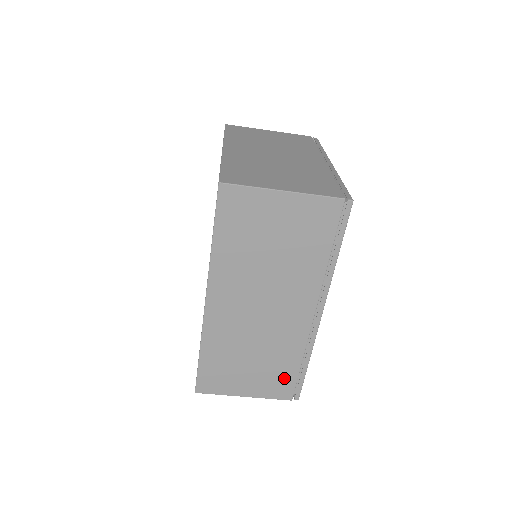
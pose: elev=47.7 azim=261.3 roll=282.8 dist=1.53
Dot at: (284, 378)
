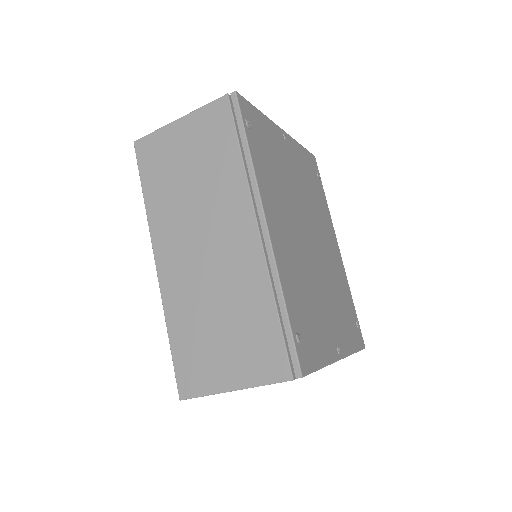
Dot at: (266, 341)
